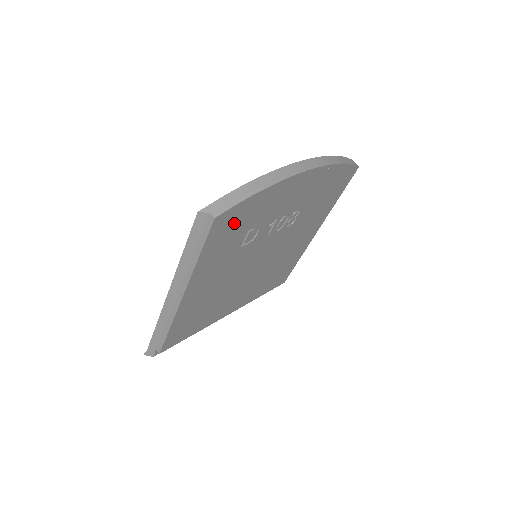
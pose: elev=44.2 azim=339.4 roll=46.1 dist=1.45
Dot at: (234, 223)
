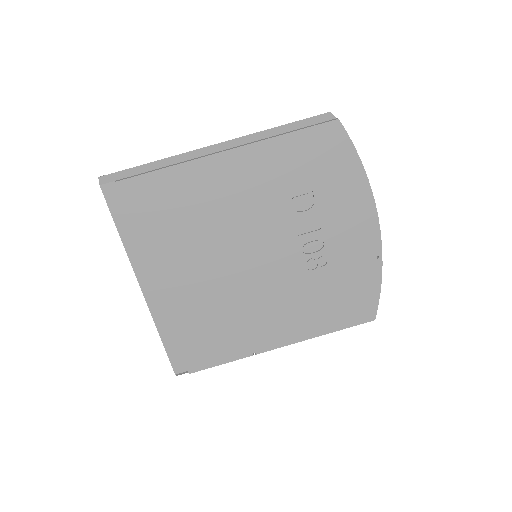
Dot at: (327, 155)
